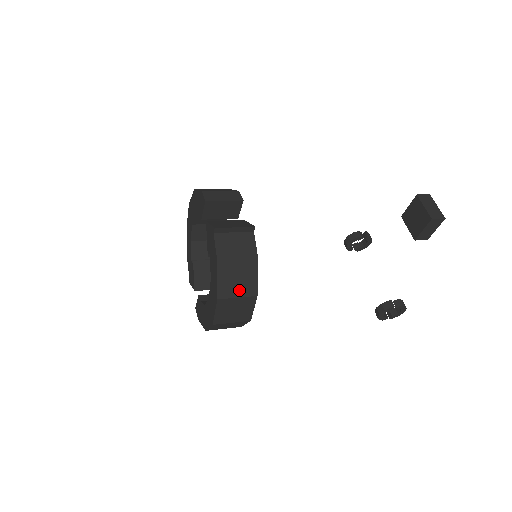
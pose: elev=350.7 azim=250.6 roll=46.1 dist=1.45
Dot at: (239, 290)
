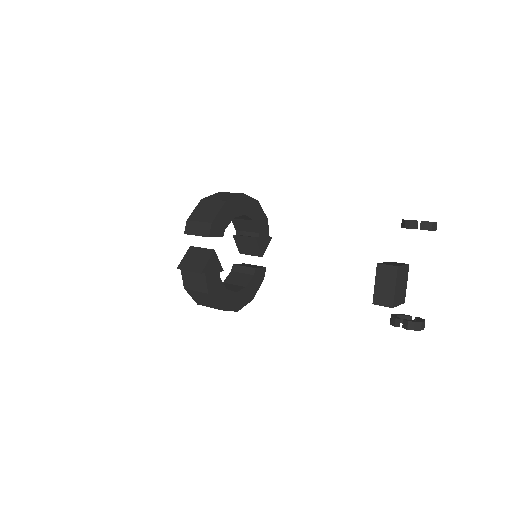
Dot at: (207, 304)
